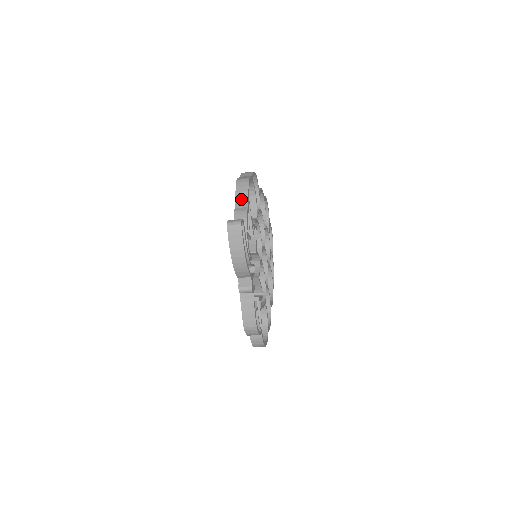
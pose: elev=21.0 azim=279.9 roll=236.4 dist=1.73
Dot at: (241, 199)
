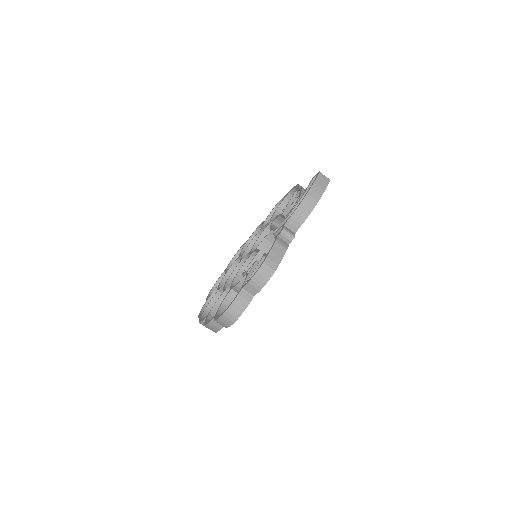
Dot at: occluded
